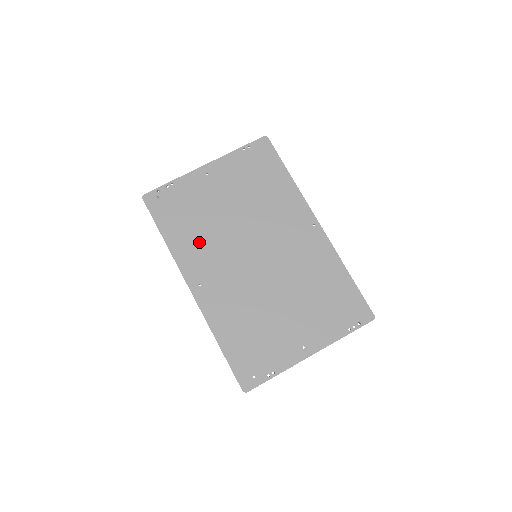
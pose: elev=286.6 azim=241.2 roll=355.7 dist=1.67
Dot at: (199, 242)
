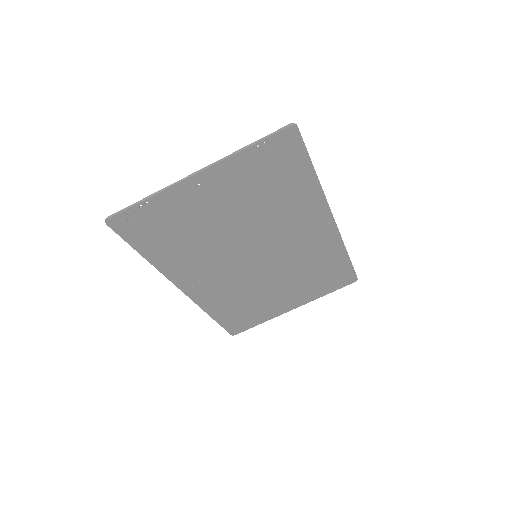
Dot at: (190, 255)
